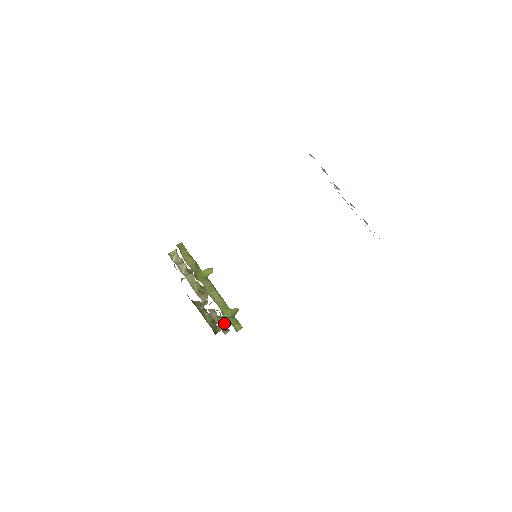
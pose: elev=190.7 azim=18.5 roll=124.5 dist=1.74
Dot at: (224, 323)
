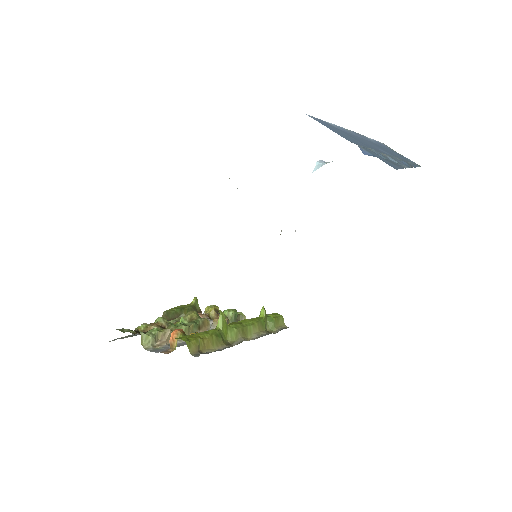
Dot at: (236, 316)
